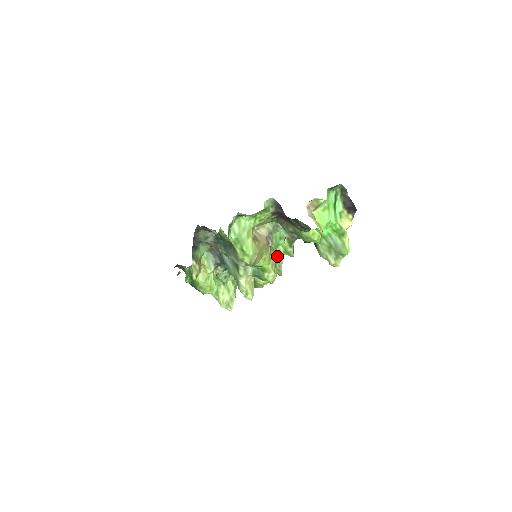
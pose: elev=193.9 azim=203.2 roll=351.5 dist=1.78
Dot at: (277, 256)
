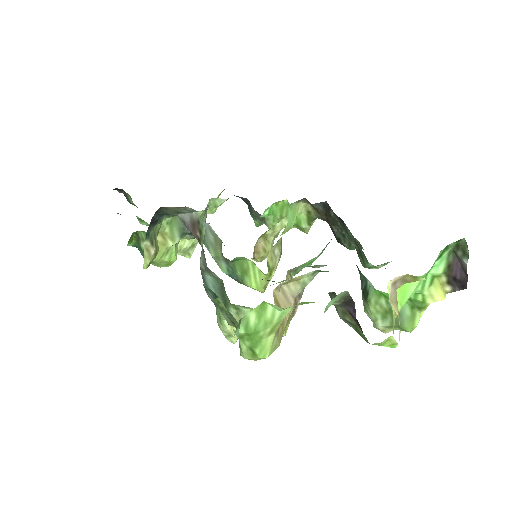
Dot at: (282, 226)
